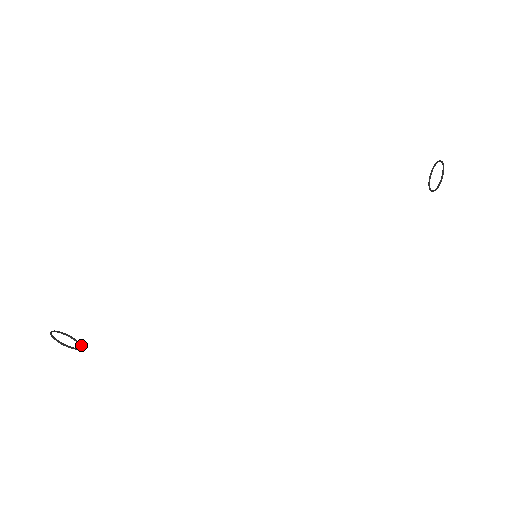
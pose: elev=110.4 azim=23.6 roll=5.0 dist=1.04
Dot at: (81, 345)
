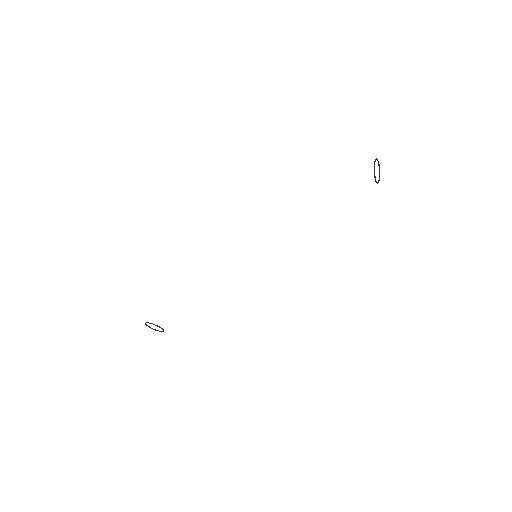
Dot at: occluded
